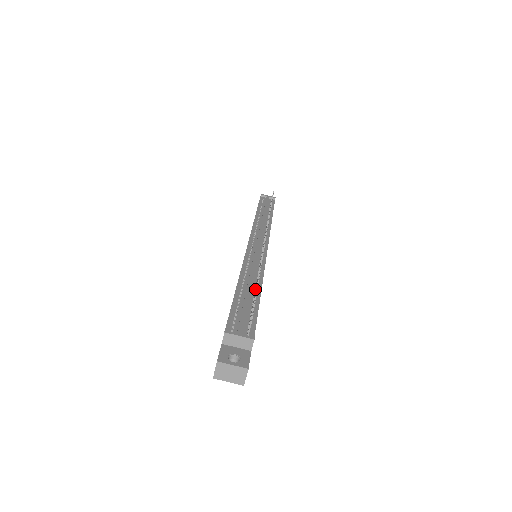
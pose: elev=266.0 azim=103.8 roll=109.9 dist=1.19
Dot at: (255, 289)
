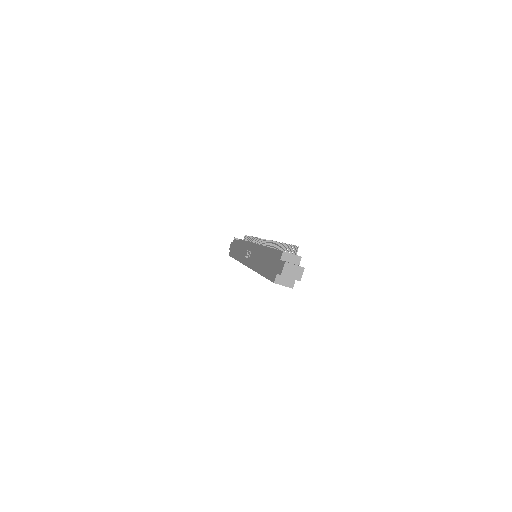
Dot at: (281, 250)
